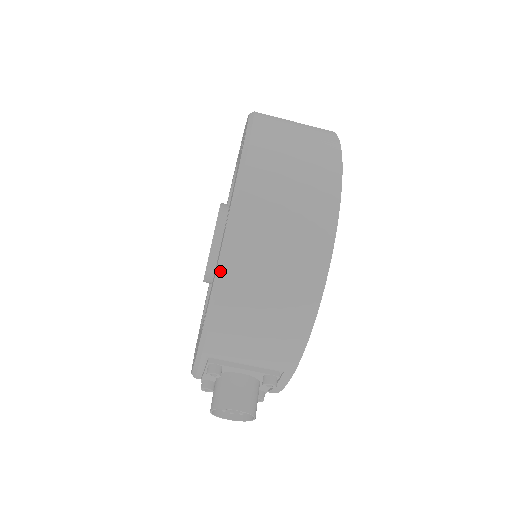
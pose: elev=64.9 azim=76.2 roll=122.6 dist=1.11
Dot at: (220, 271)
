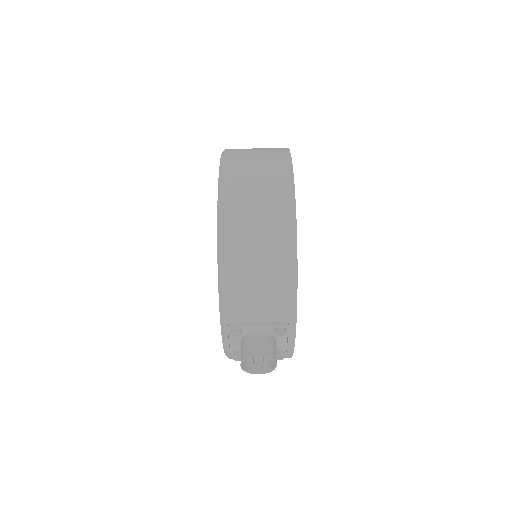
Dot at: (220, 250)
